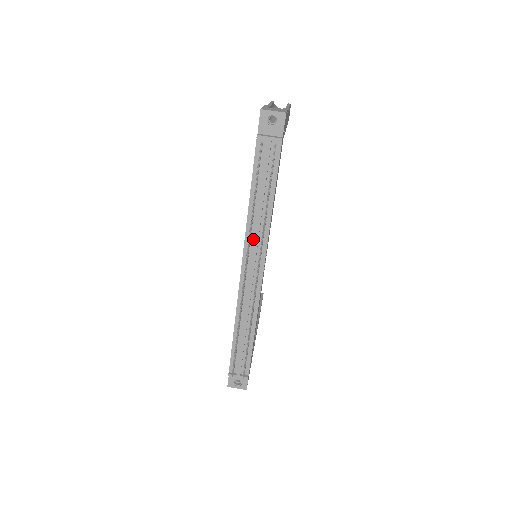
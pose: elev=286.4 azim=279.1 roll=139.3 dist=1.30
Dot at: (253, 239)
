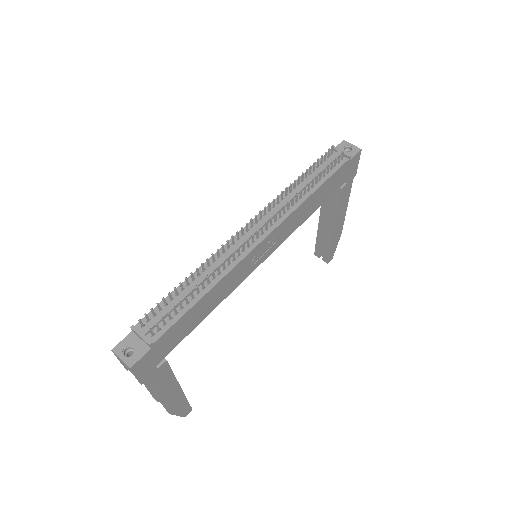
Dot at: (277, 208)
